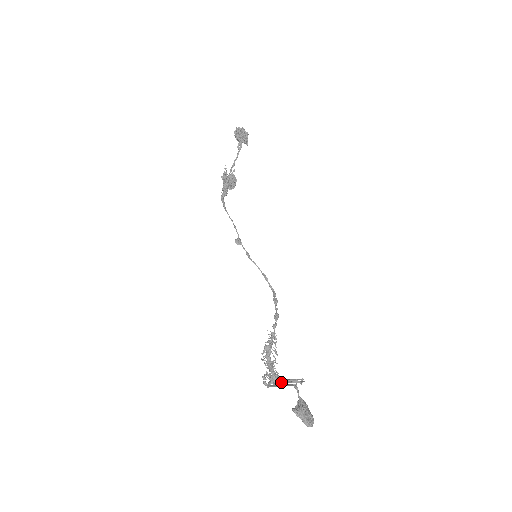
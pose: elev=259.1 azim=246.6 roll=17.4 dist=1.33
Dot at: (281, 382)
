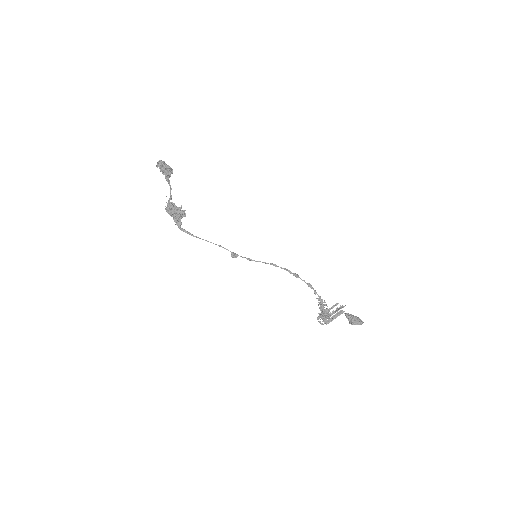
Dot at: occluded
